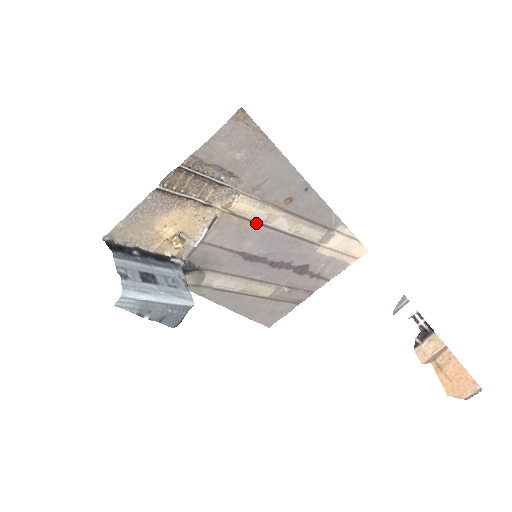
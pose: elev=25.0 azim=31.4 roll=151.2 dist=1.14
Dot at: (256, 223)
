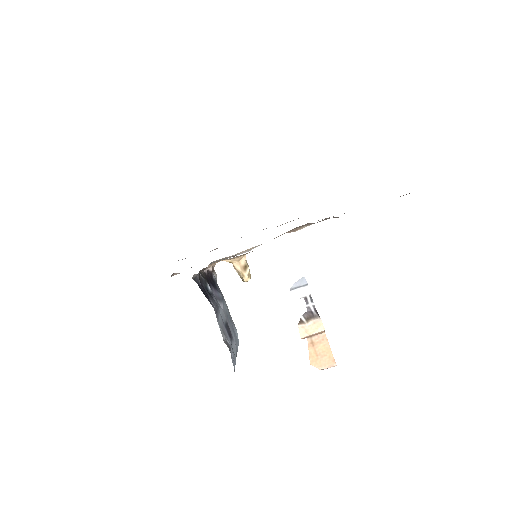
Dot at: occluded
